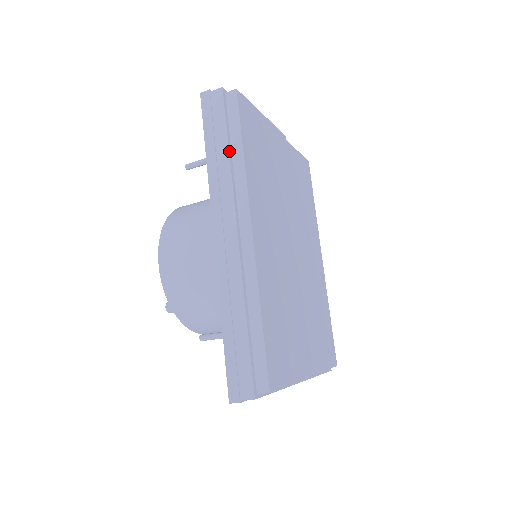
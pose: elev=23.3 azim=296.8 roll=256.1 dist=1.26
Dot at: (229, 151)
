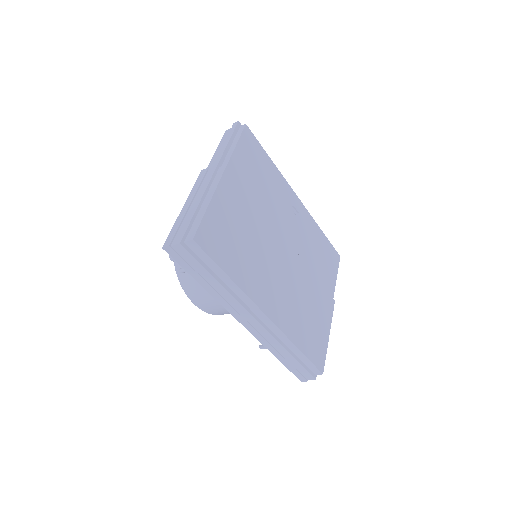
Dot at: (219, 282)
